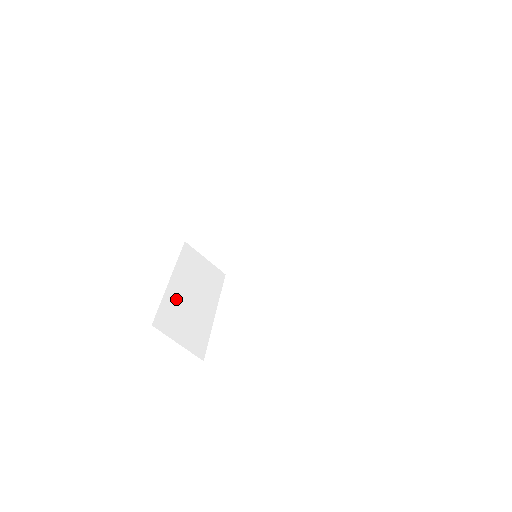
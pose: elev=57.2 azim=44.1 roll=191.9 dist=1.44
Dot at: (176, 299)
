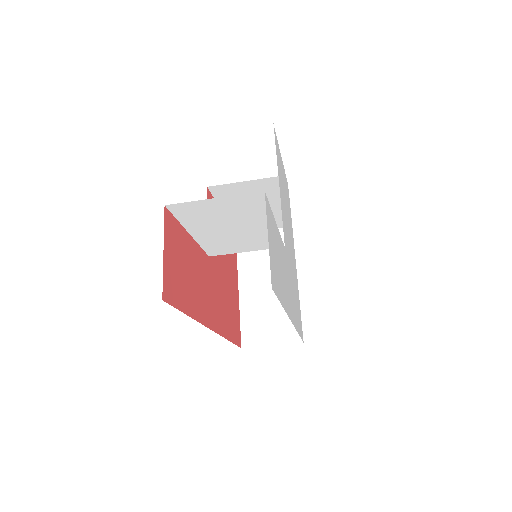
Dot at: (252, 304)
